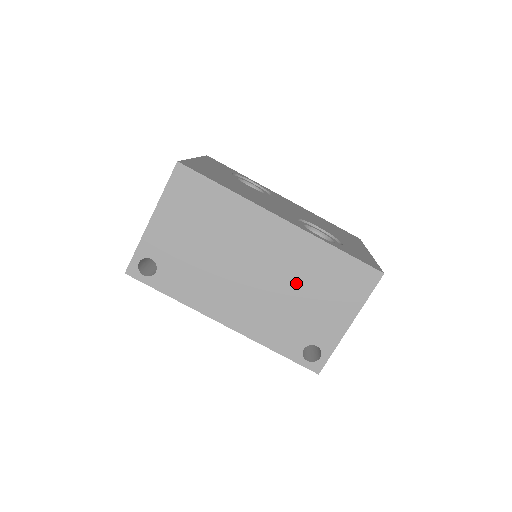
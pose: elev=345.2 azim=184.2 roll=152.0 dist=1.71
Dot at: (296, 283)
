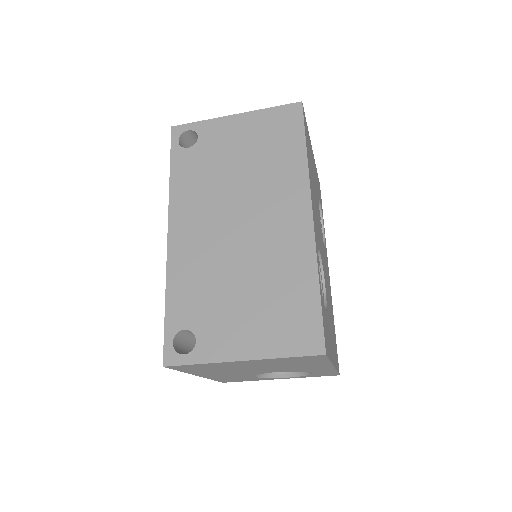
Dot at: (254, 271)
